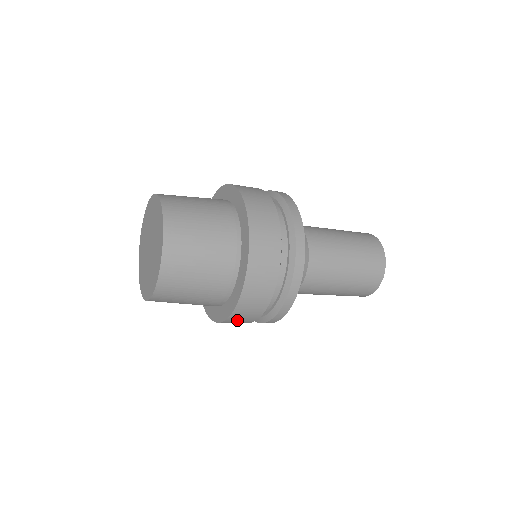
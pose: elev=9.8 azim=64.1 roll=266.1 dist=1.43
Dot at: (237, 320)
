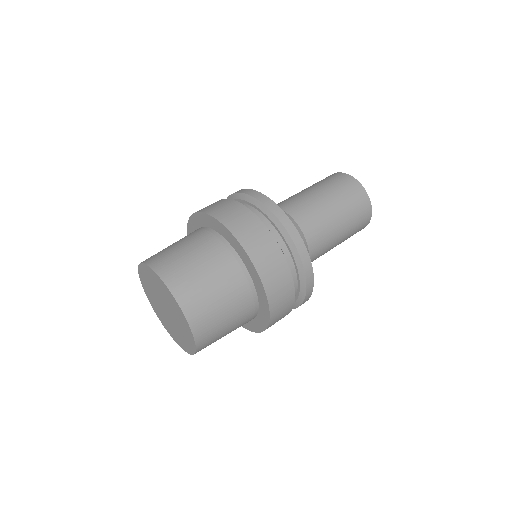
Dot at: occluded
